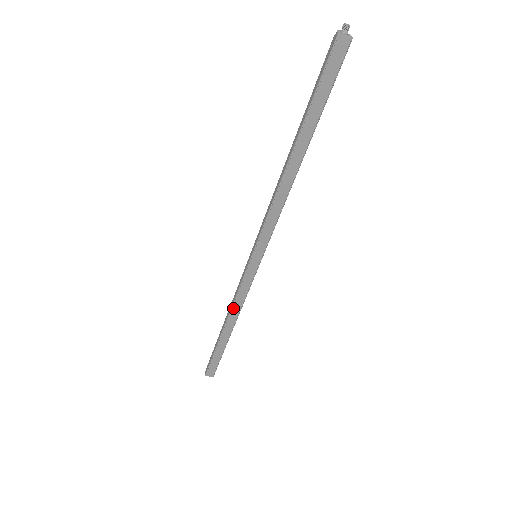
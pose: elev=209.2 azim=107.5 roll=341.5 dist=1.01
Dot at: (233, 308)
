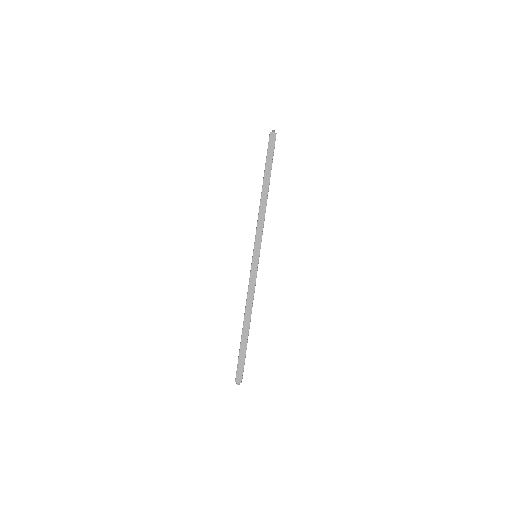
Dot at: (248, 301)
